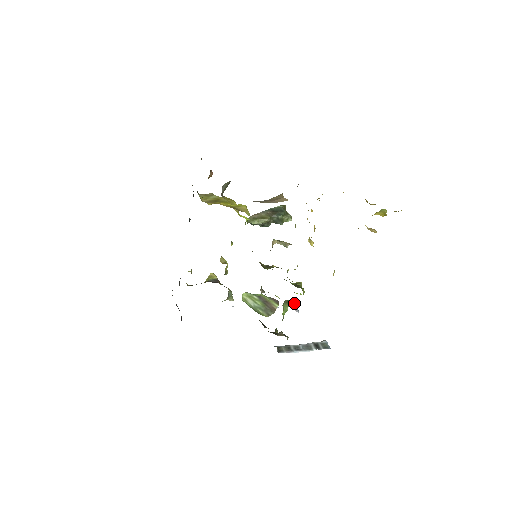
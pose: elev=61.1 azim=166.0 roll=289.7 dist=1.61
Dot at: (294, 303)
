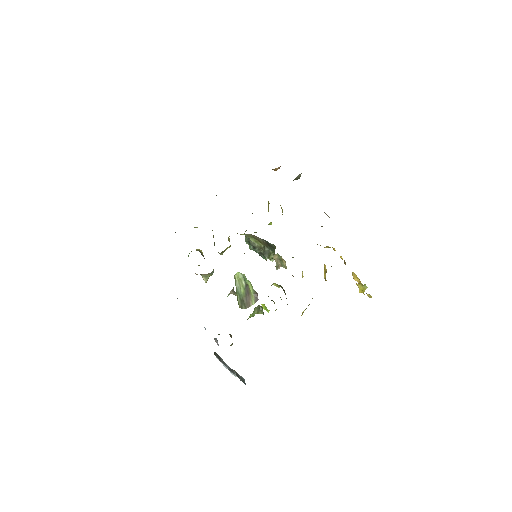
Dot at: occluded
